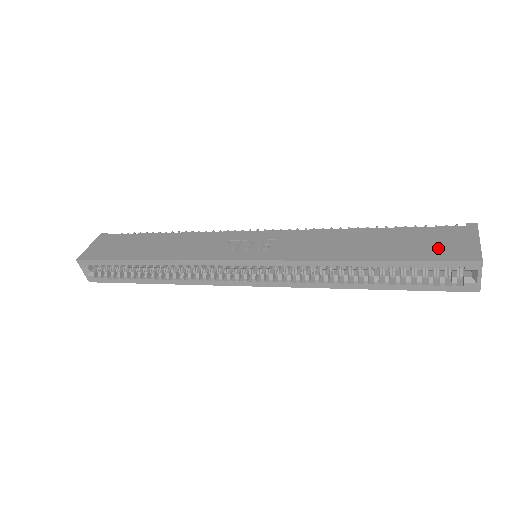
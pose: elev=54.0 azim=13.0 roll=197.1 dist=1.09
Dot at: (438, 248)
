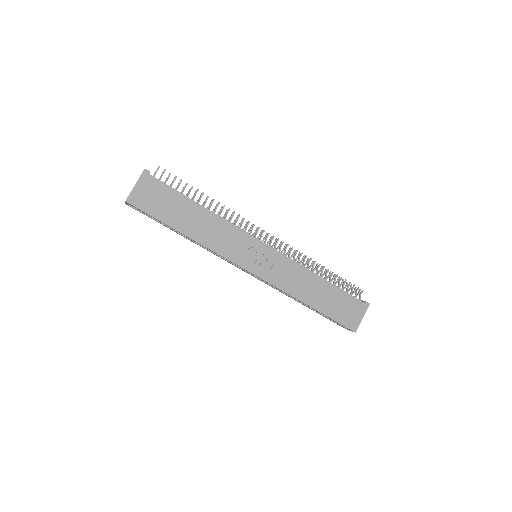
Dot at: (345, 315)
